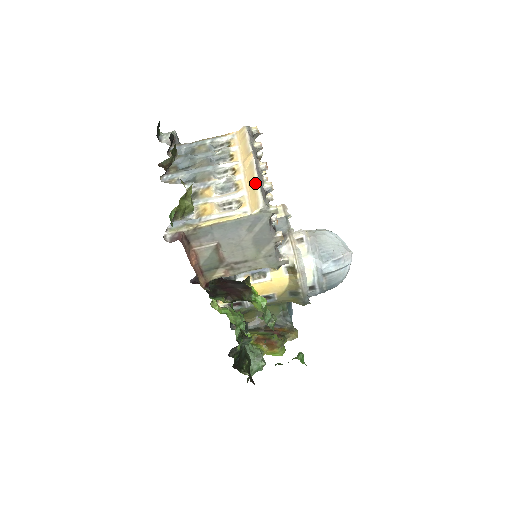
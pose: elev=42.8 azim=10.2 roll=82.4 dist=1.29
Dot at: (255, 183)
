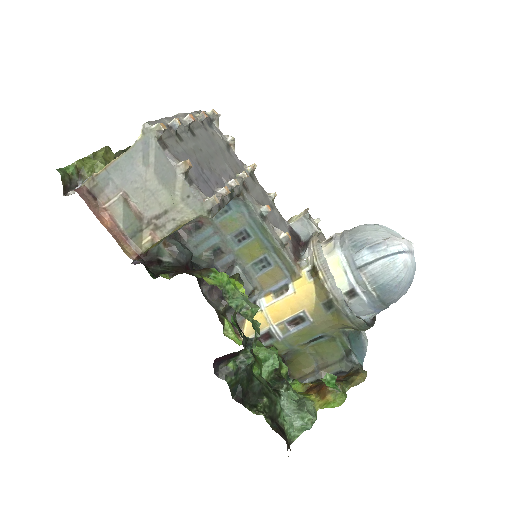
Dot at: occluded
